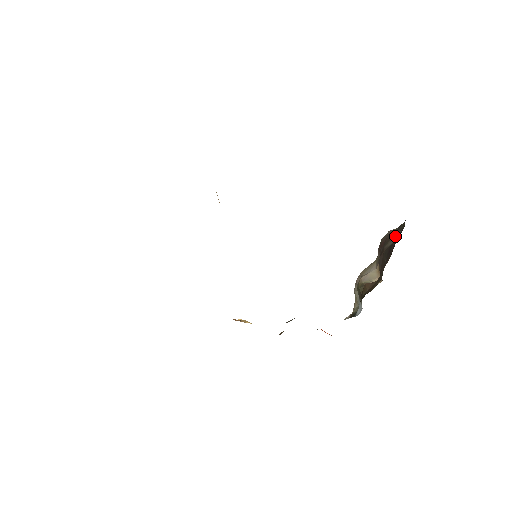
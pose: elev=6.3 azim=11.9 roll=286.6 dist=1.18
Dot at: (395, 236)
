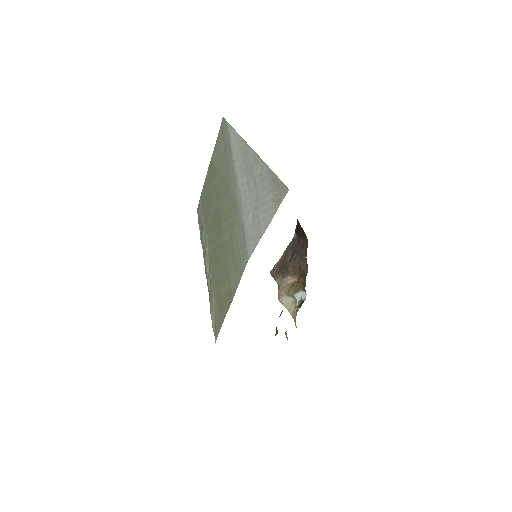
Dot at: (287, 255)
